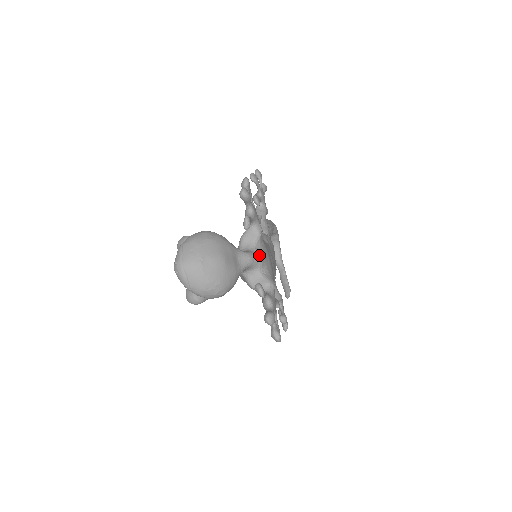
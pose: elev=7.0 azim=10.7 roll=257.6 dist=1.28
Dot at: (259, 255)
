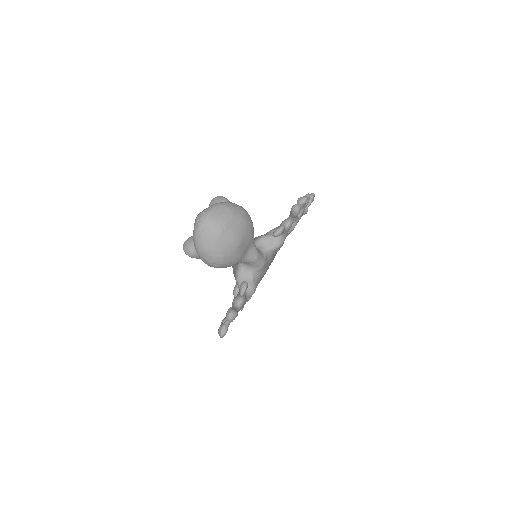
Dot at: (264, 261)
